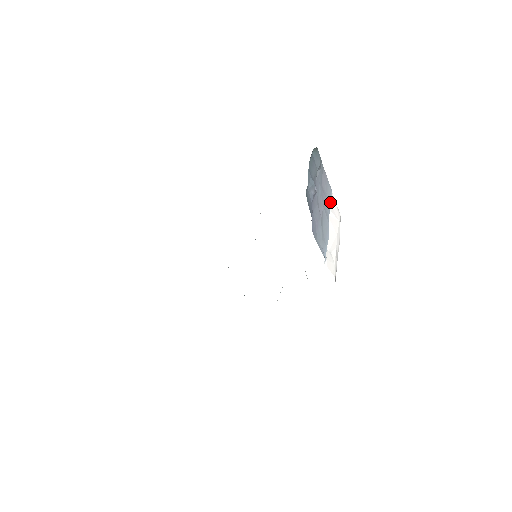
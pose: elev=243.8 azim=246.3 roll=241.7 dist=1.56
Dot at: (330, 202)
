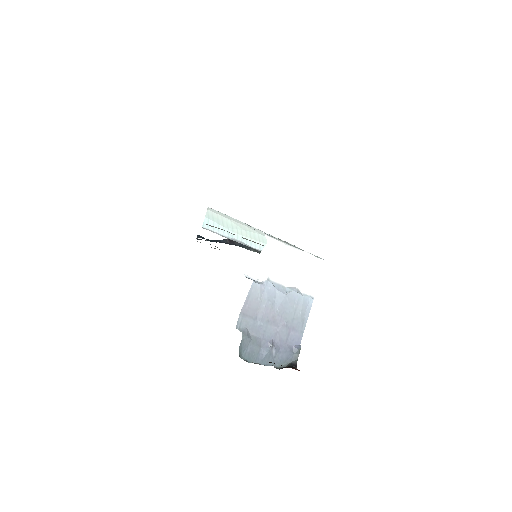
Dot at: (259, 274)
